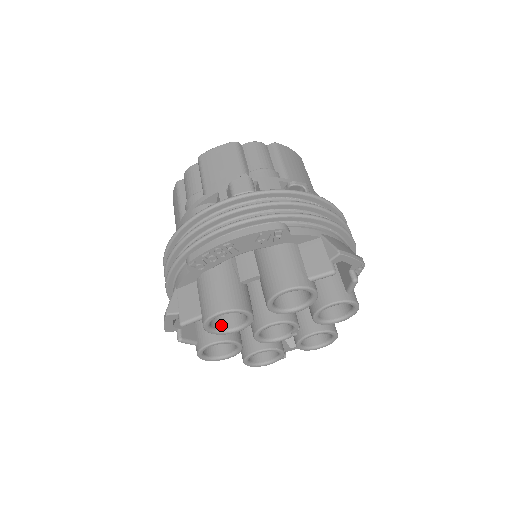
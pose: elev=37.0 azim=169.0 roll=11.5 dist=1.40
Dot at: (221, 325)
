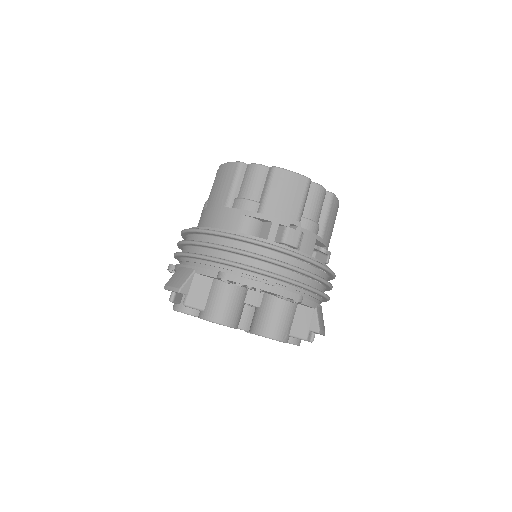
Dot at: occluded
